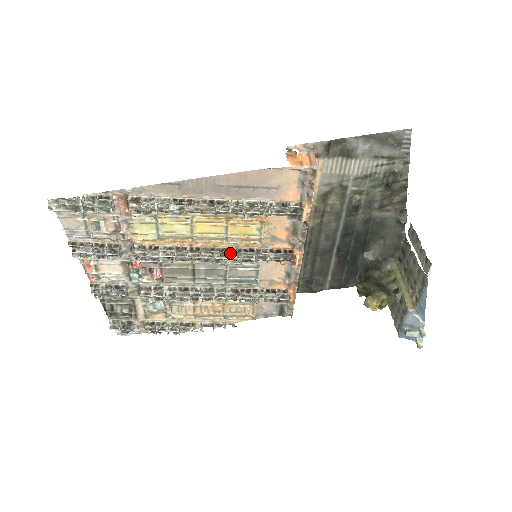
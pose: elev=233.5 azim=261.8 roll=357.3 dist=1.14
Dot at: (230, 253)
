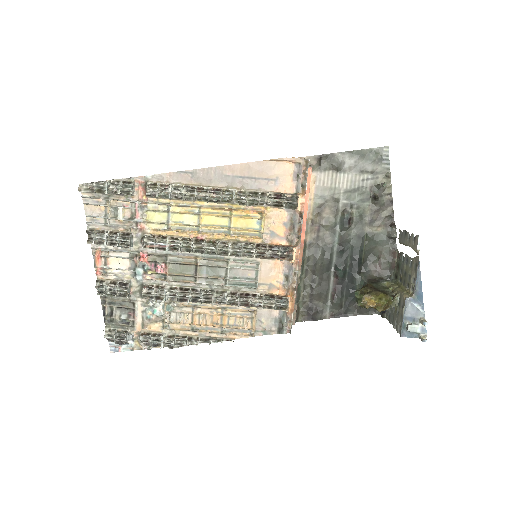
Dot at: (232, 246)
